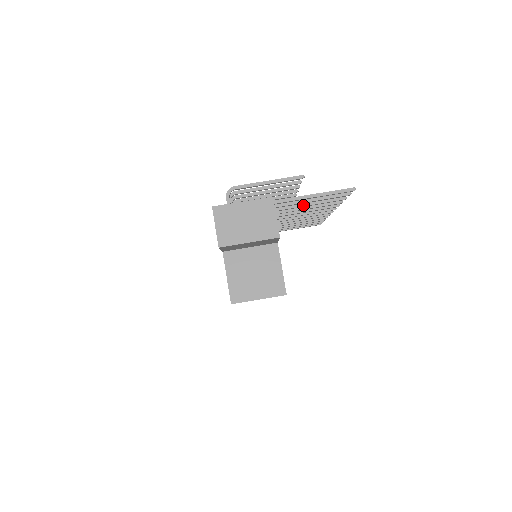
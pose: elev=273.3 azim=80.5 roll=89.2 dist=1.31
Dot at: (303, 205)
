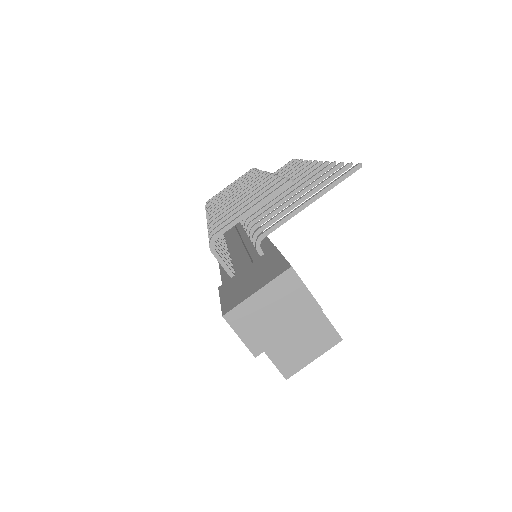
Dot at: (296, 198)
